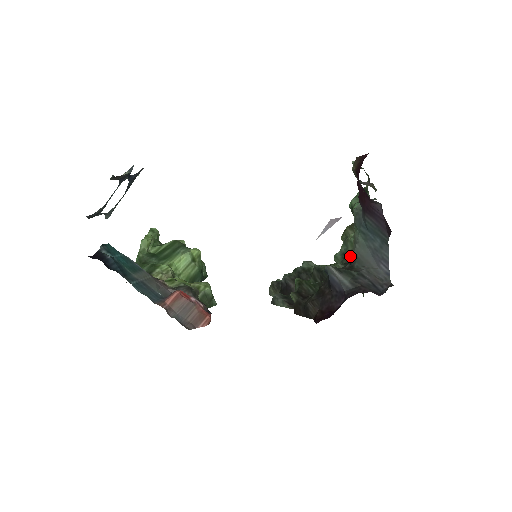
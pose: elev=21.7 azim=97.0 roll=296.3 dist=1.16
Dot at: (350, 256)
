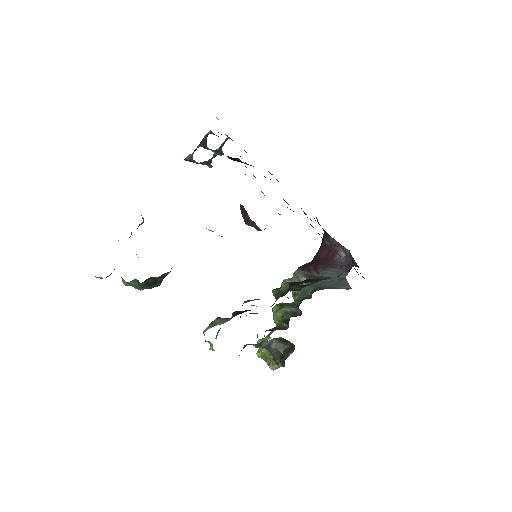
Dot at: (305, 298)
